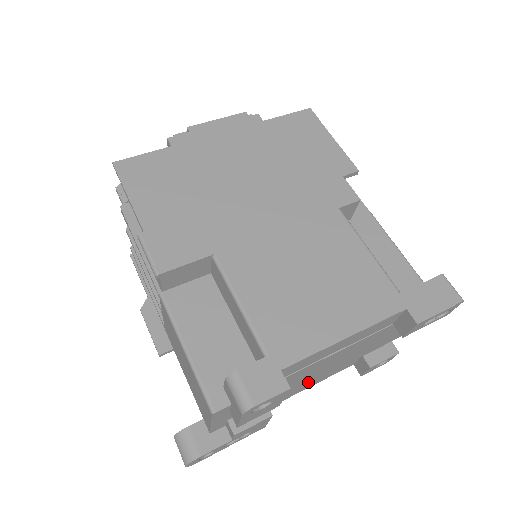
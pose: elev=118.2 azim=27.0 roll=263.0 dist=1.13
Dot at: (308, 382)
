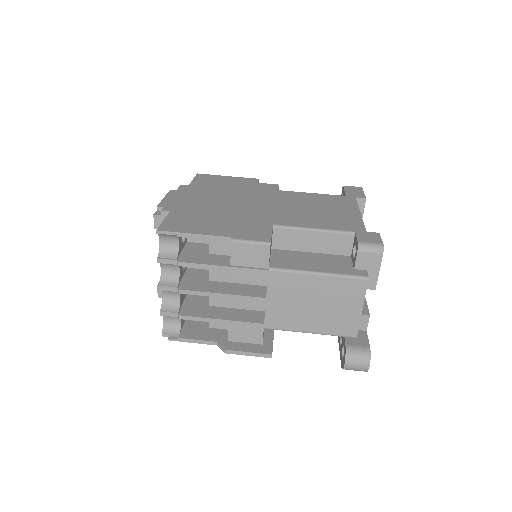
Dot at: occluded
